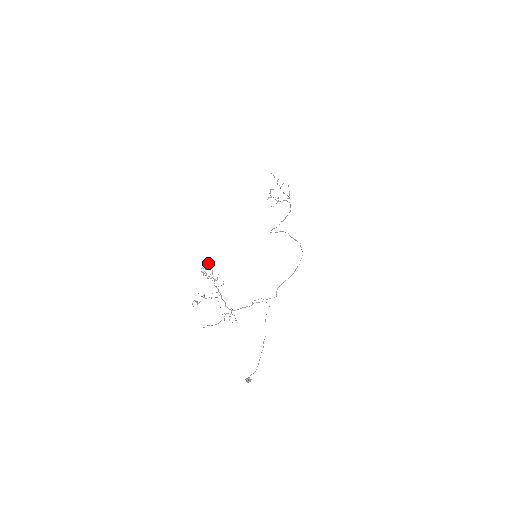
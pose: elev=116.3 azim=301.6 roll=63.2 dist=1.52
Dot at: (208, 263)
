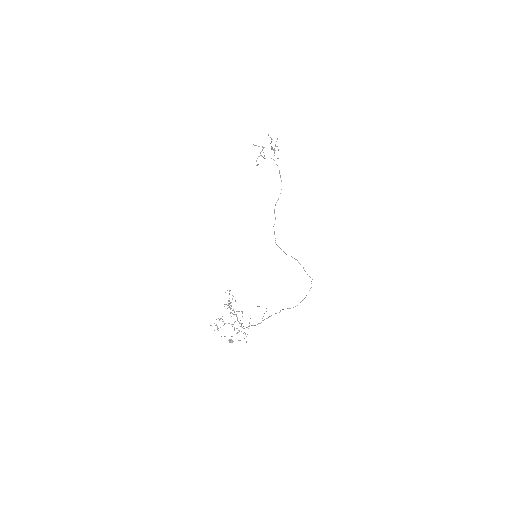
Dot at: occluded
